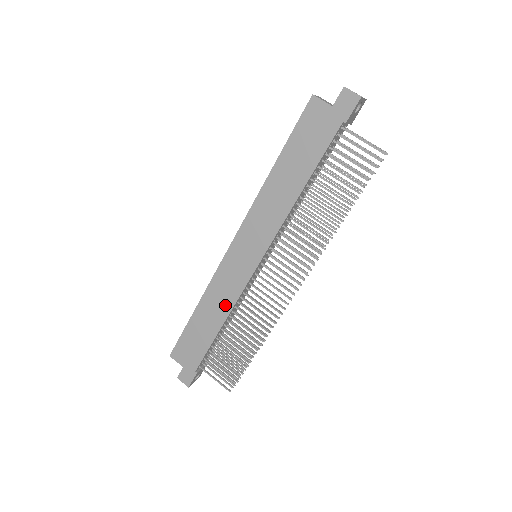
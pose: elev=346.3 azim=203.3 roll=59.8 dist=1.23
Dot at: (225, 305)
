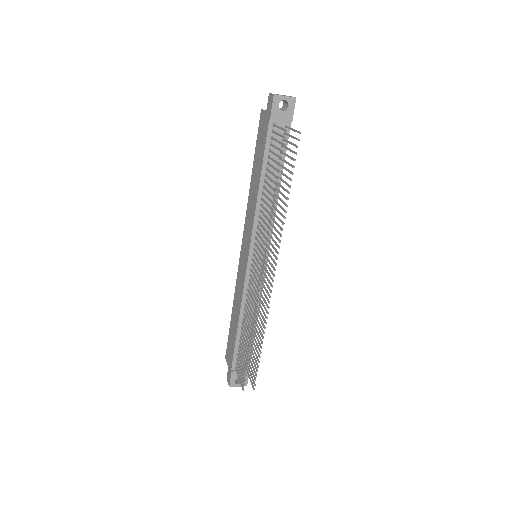
Dot at: (239, 302)
